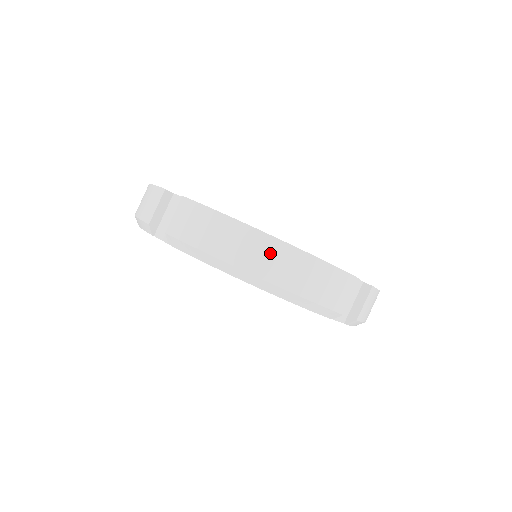
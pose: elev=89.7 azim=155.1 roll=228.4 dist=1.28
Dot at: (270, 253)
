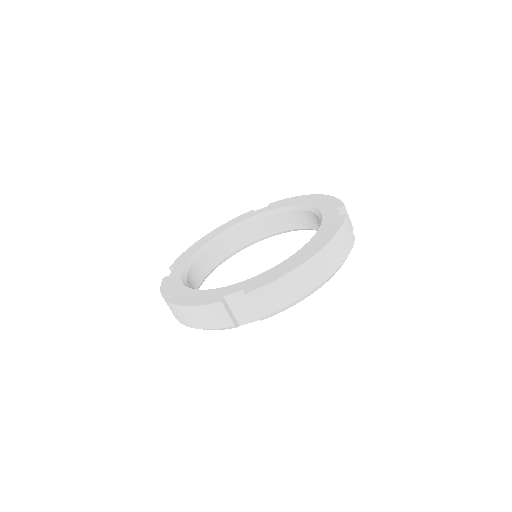
Dot at: (174, 311)
